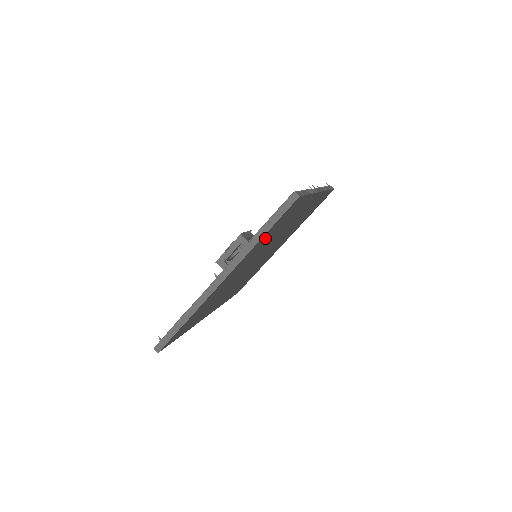
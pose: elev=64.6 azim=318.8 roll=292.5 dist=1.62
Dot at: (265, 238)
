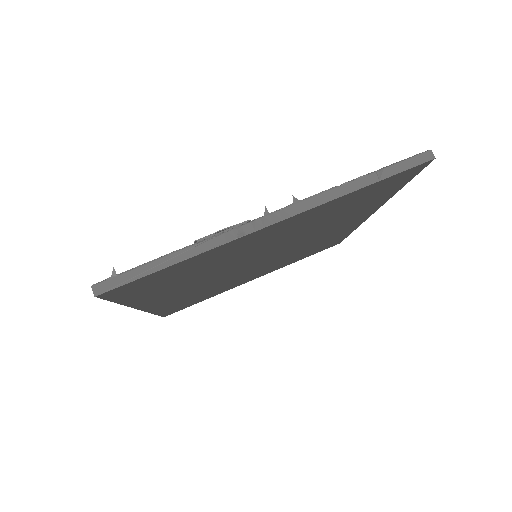
Dot at: (345, 202)
